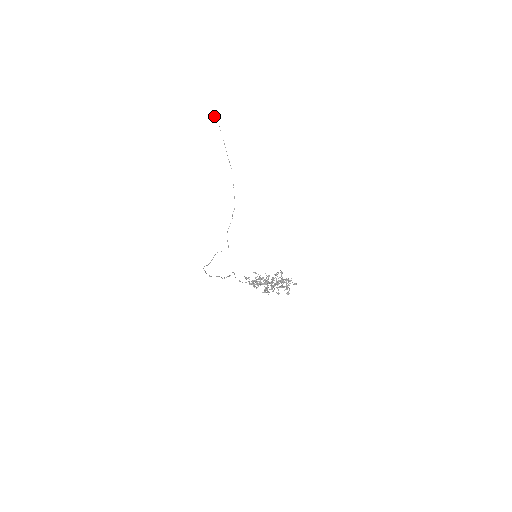
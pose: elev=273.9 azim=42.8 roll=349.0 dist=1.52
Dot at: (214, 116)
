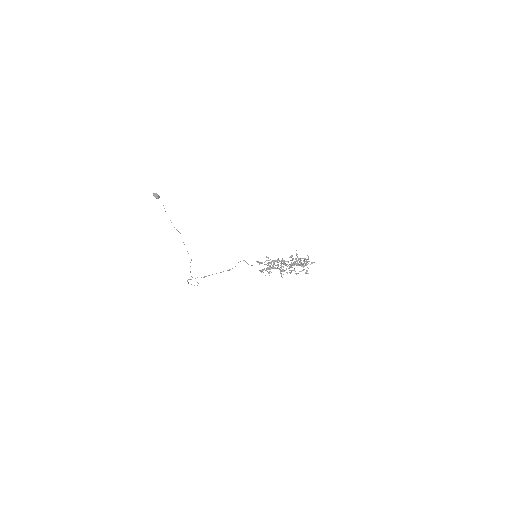
Dot at: (158, 195)
